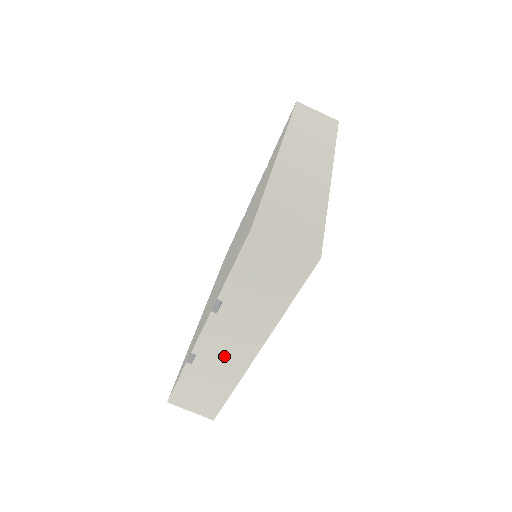
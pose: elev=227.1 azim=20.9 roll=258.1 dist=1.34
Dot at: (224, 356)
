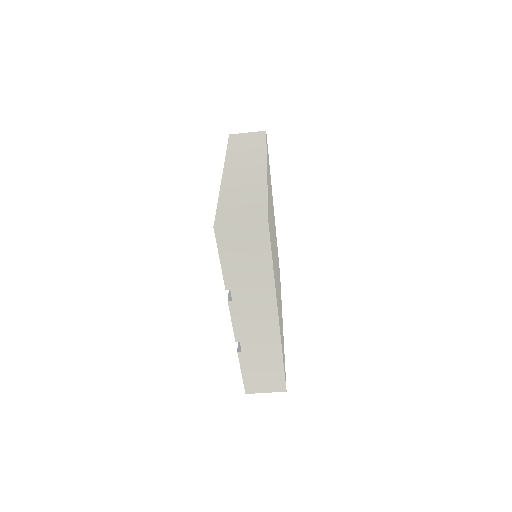
Dot at: (258, 332)
